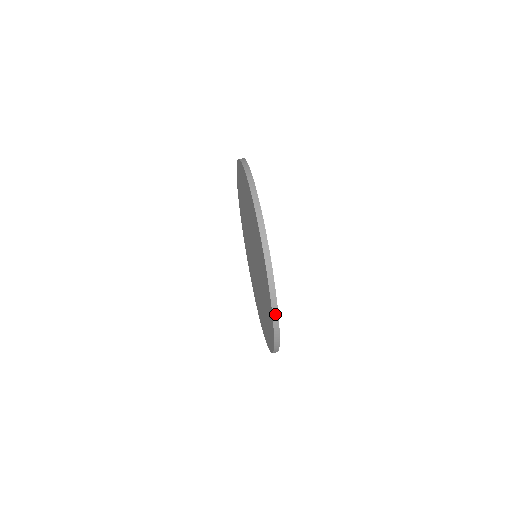
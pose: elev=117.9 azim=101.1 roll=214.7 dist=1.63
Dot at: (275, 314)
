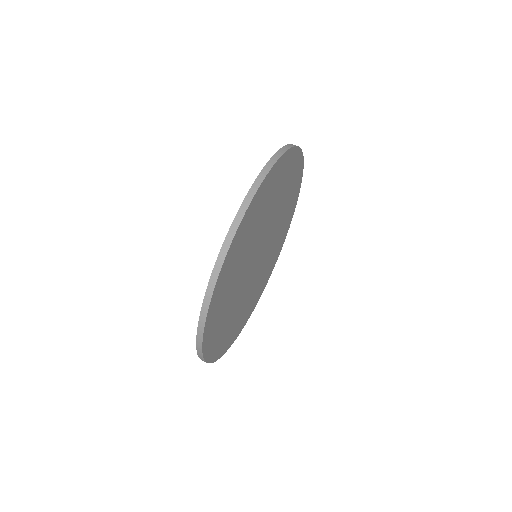
Dot at: (238, 219)
